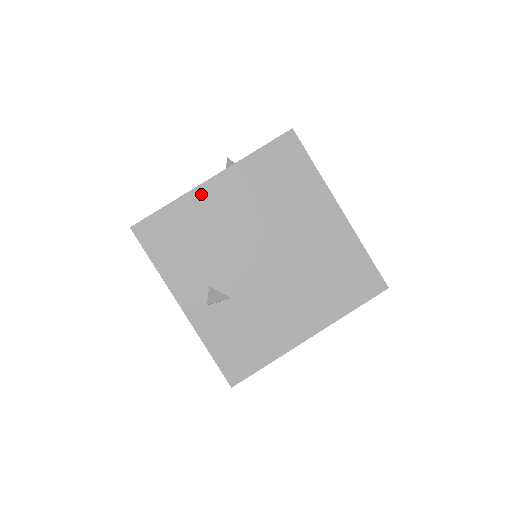
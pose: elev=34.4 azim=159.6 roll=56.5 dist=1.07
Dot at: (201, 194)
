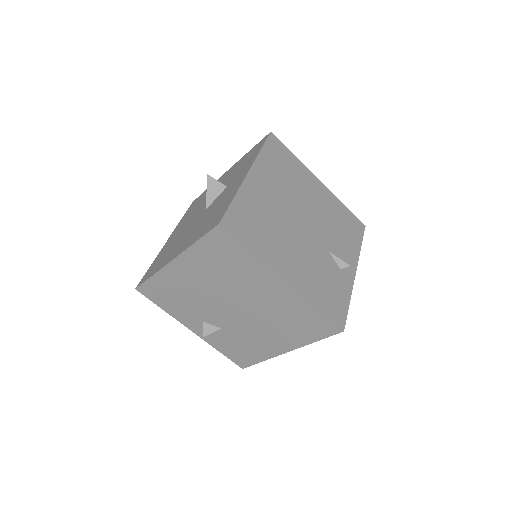
Dot at: (170, 271)
